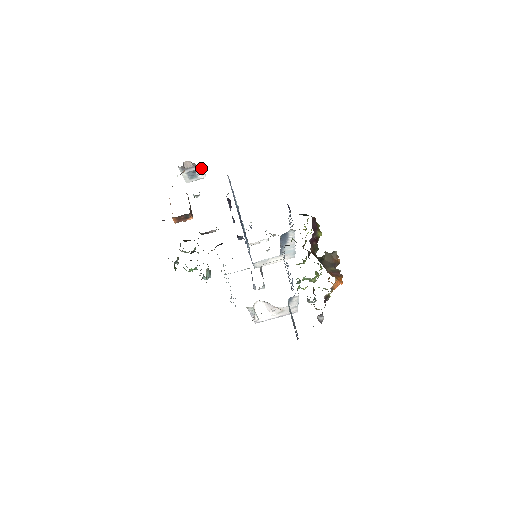
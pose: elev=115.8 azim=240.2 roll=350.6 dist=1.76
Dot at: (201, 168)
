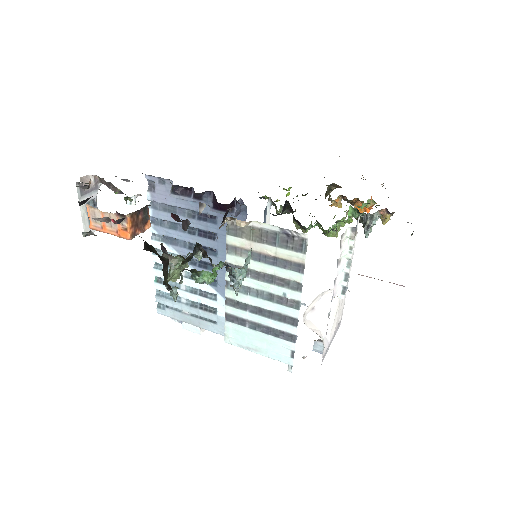
Dot at: occluded
